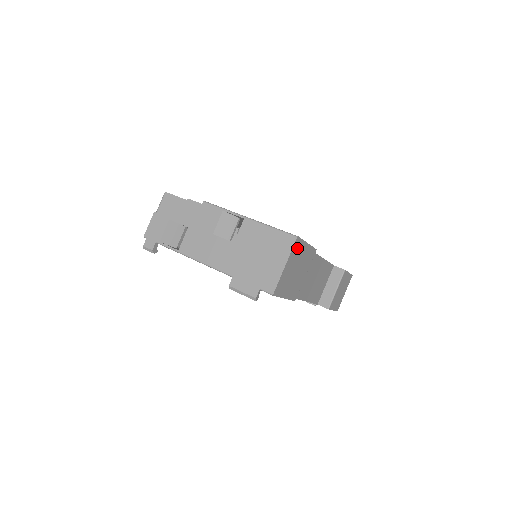
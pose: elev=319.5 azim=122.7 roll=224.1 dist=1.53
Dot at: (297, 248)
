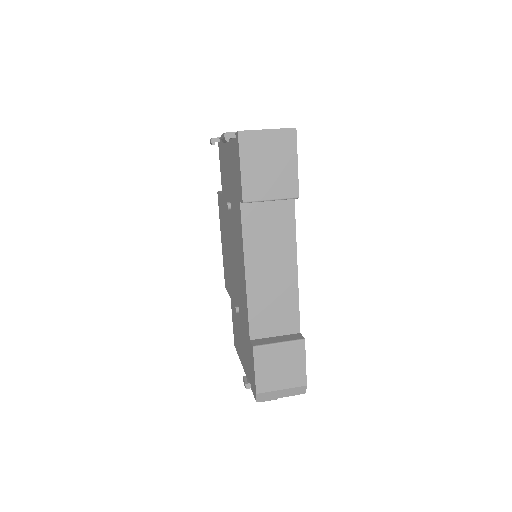
Dot at: (287, 141)
